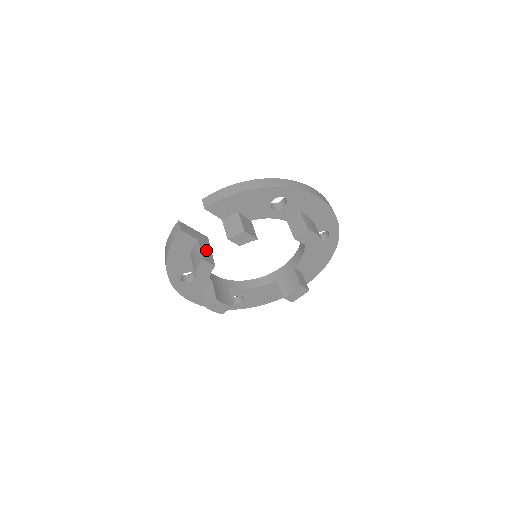
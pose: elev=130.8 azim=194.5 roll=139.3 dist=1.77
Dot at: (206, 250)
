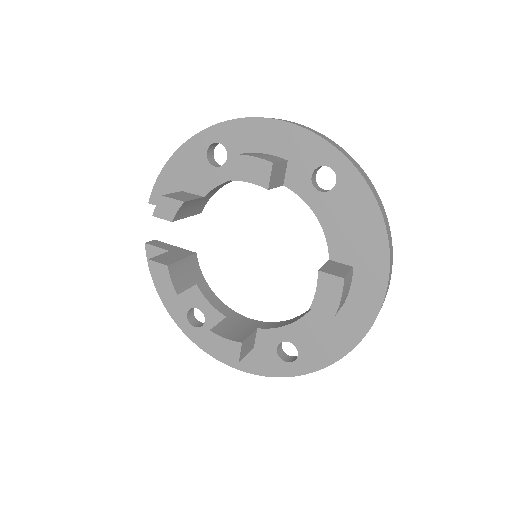
Dot at: (171, 257)
